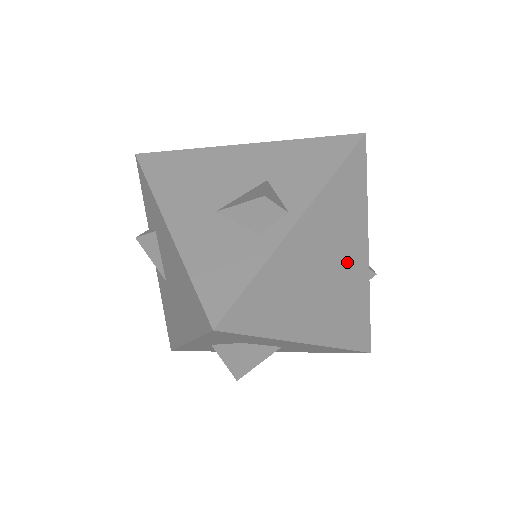
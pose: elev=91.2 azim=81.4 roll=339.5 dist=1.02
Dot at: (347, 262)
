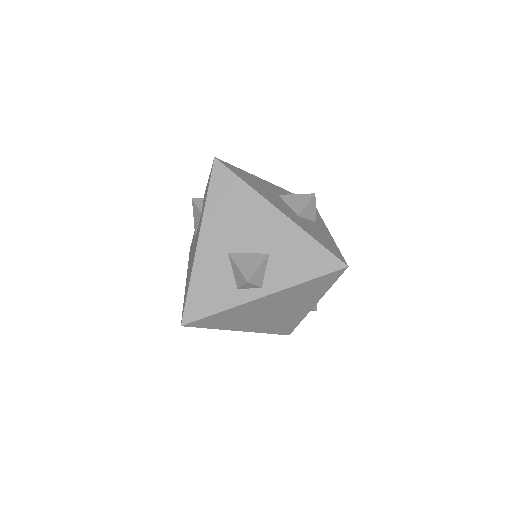
Dot at: (293, 309)
